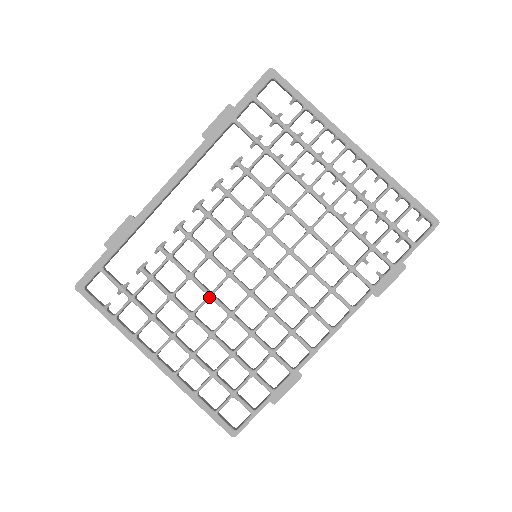
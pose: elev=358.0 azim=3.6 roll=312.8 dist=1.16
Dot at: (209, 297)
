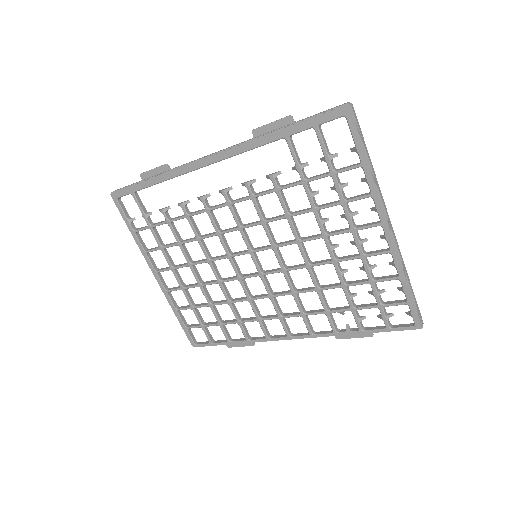
Dot at: (207, 262)
